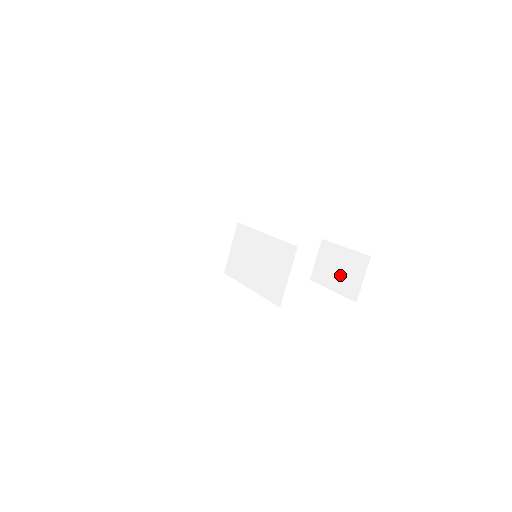
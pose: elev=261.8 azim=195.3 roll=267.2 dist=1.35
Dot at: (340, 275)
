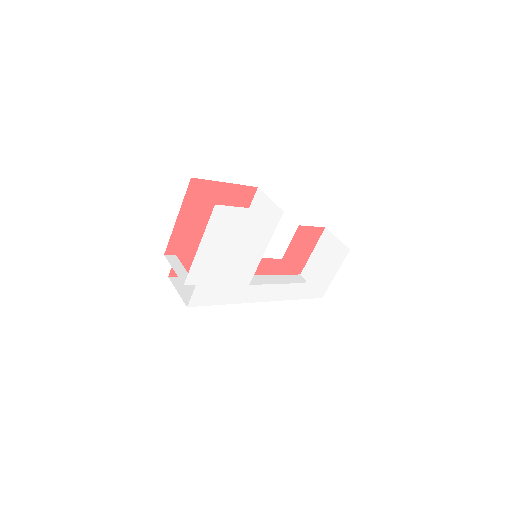
Dot at: occluded
